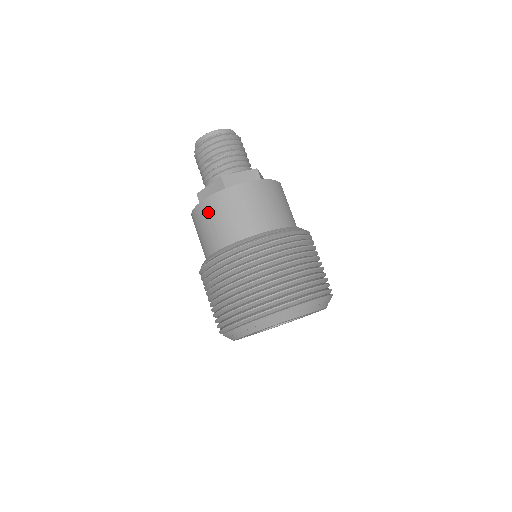
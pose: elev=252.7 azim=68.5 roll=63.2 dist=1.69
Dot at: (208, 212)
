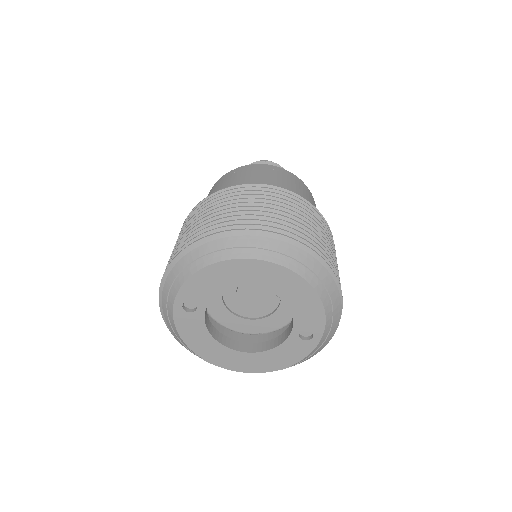
Dot at: (244, 172)
